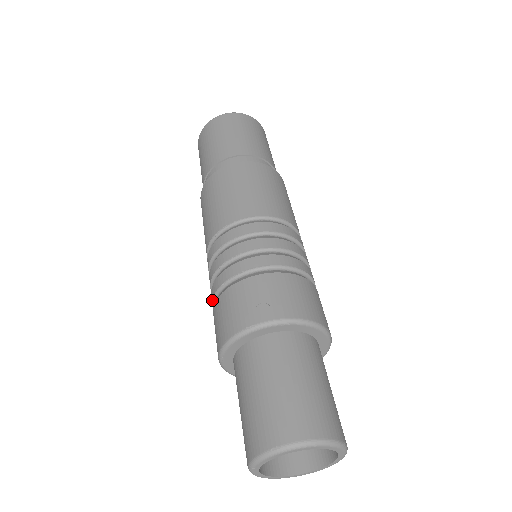
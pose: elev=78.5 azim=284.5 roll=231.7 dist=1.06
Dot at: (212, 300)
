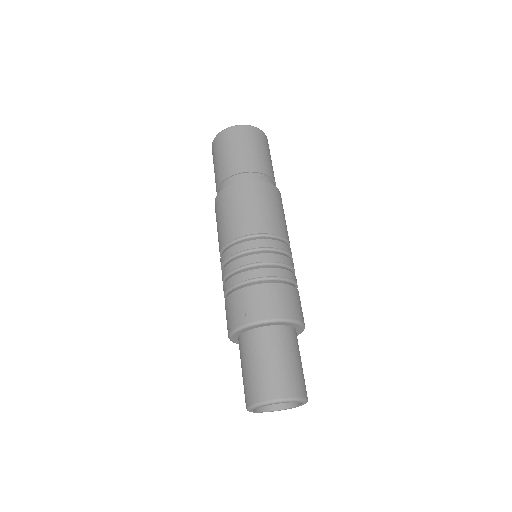
Dot at: (224, 297)
